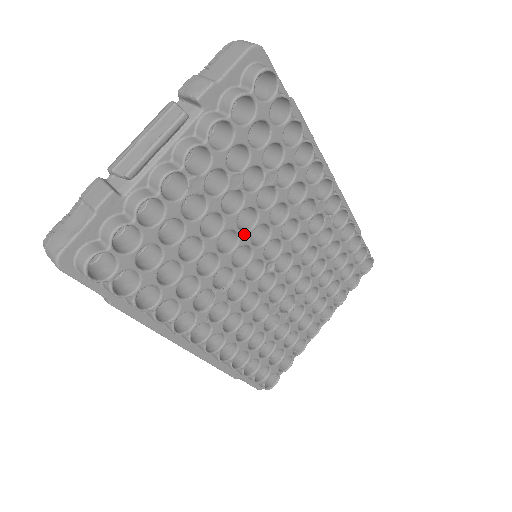
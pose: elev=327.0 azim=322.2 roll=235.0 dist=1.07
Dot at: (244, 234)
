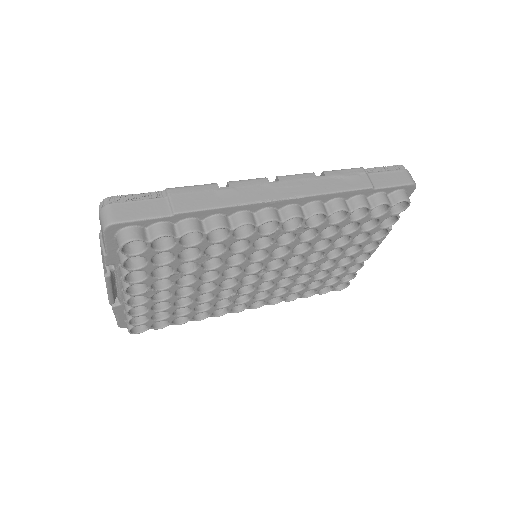
Dot at: (215, 280)
